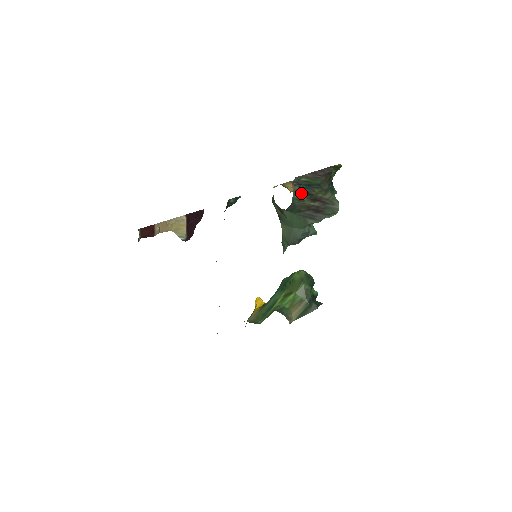
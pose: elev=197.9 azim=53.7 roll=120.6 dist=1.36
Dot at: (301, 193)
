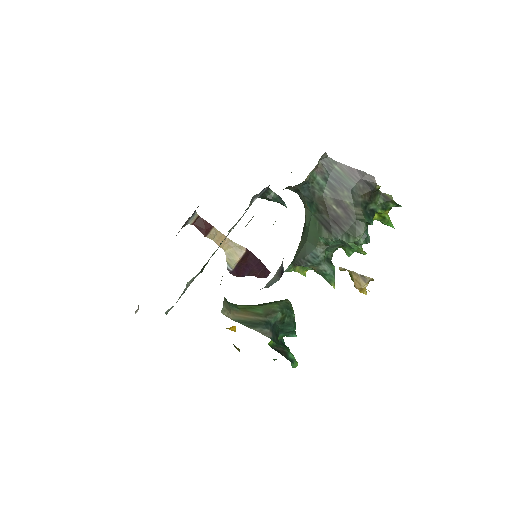
Dot at: (327, 182)
